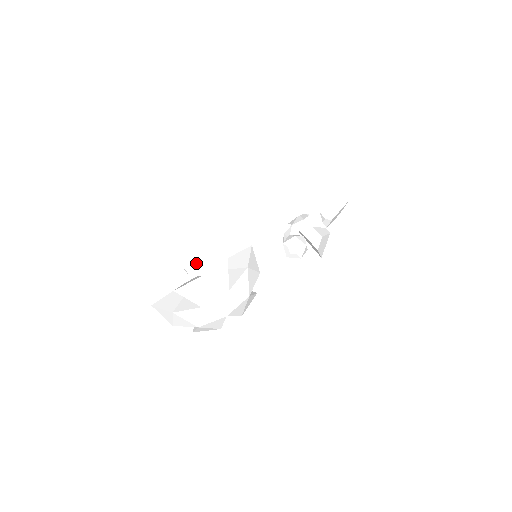
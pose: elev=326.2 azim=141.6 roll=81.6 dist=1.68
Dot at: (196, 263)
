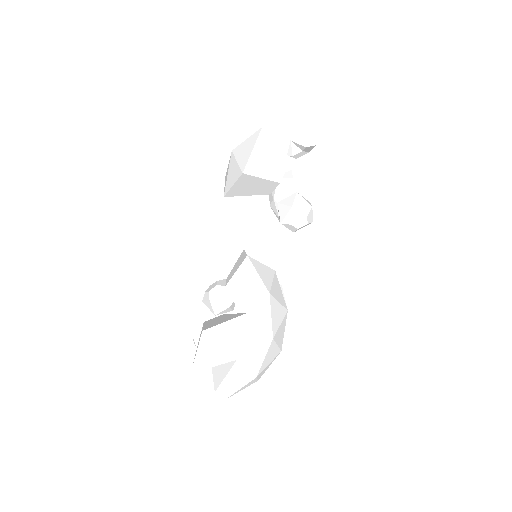
Dot at: (218, 352)
